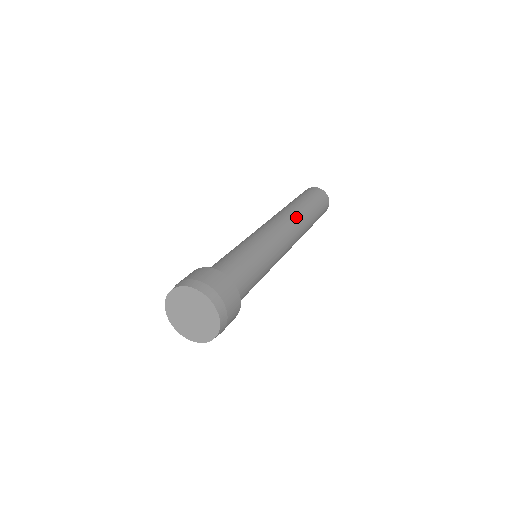
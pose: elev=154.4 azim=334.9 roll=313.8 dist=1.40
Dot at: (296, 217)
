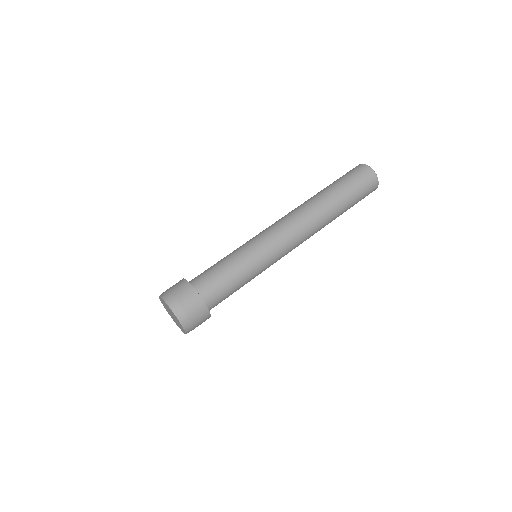
Dot at: (315, 219)
